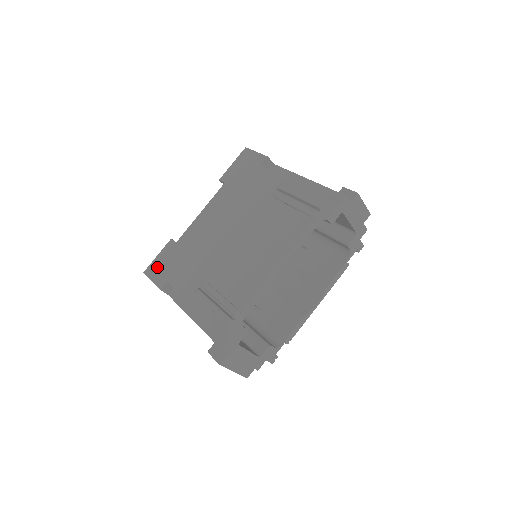
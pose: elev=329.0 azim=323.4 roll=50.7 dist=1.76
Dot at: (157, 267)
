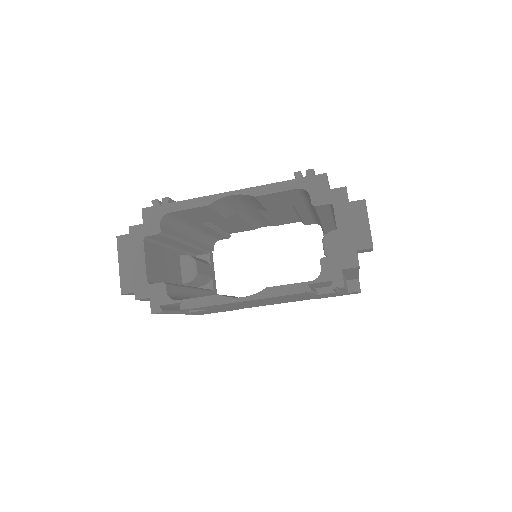
Dot at: occluded
